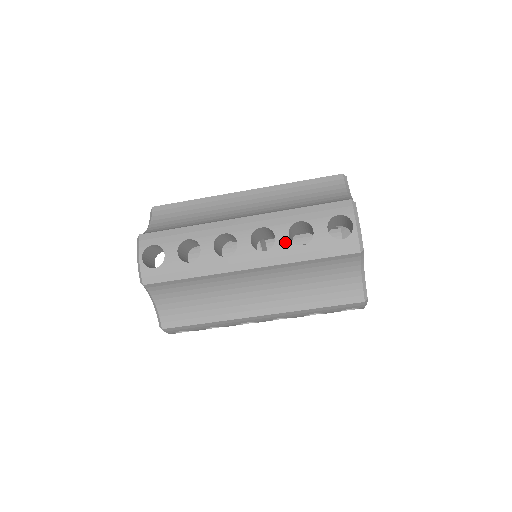
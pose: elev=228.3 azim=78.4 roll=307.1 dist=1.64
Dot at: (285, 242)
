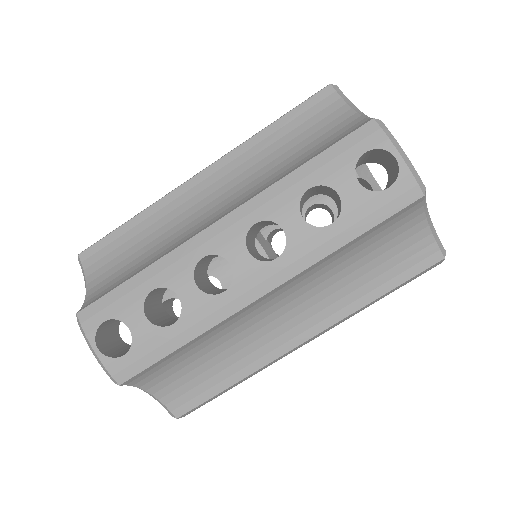
Dot at: (302, 231)
